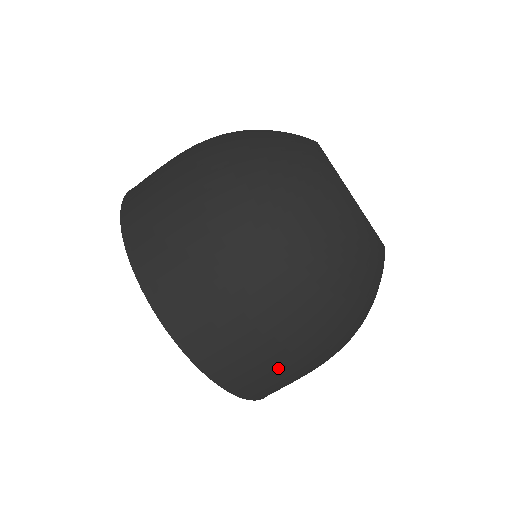
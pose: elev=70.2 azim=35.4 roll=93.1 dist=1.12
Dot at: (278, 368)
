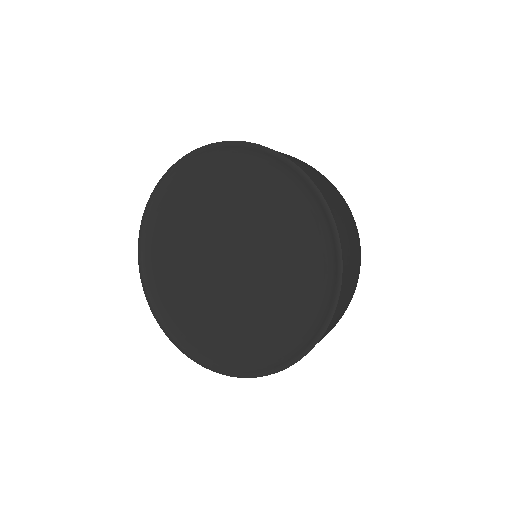
Dot at: (351, 232)
